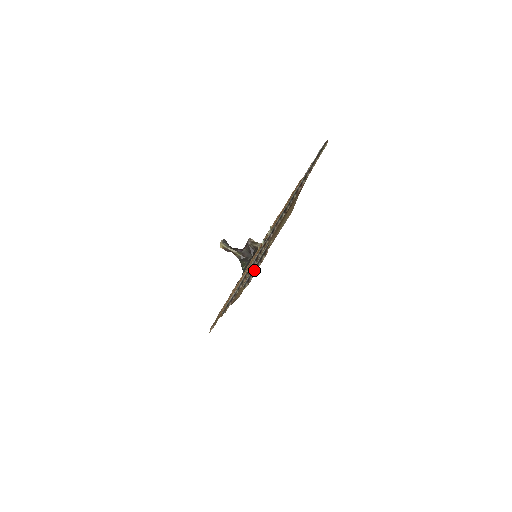
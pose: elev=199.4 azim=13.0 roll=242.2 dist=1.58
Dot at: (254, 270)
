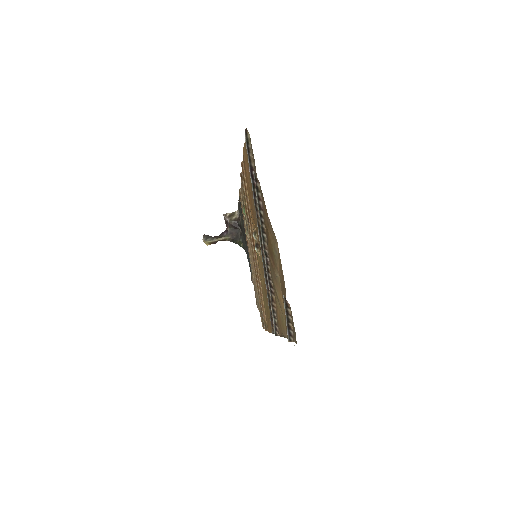
Dot at: (288, 324)
